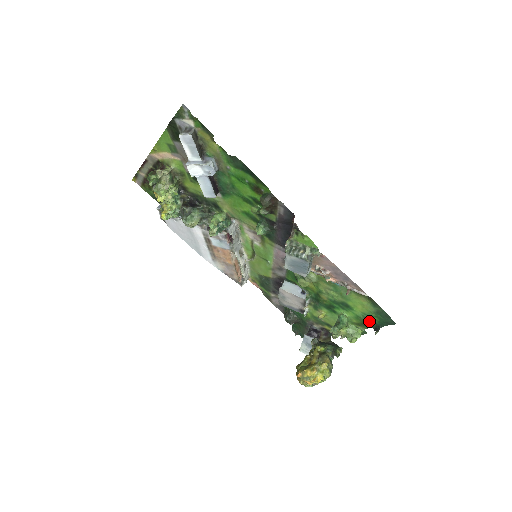
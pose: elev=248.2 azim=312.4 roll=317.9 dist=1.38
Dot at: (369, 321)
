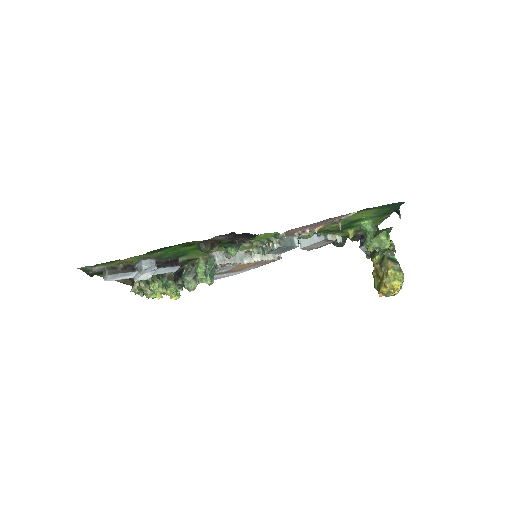
Dot at: (385, 212)
